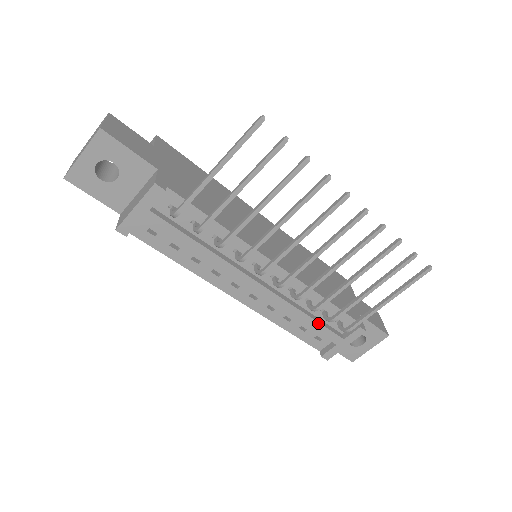
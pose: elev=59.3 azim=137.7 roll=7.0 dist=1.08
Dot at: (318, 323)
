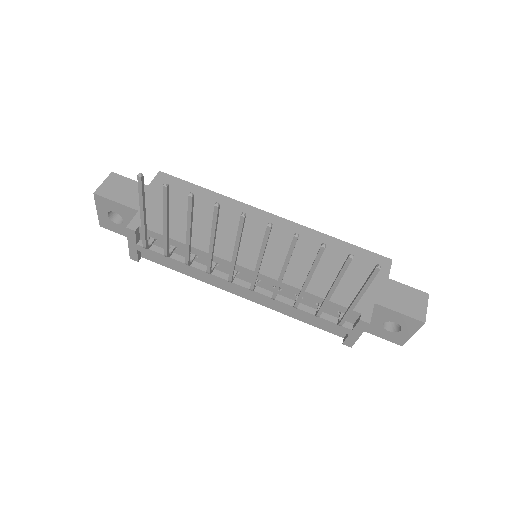
Dot at: occluded
